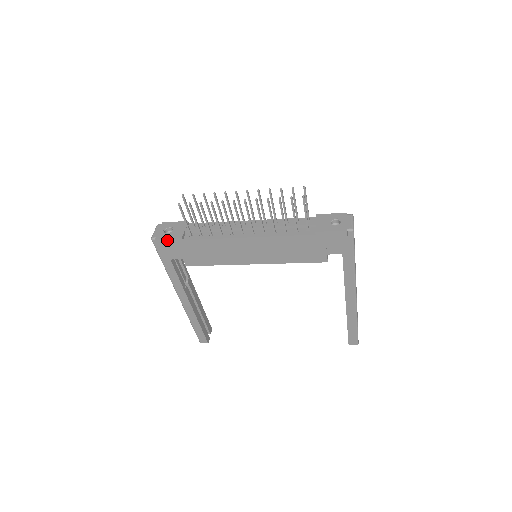
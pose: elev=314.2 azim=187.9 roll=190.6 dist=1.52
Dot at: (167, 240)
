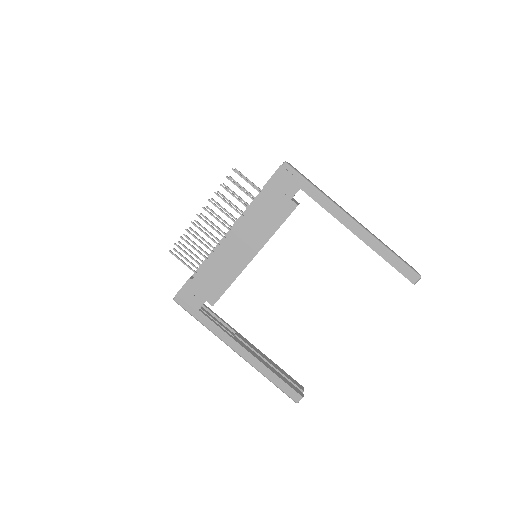
Dot at: (182, 290)
